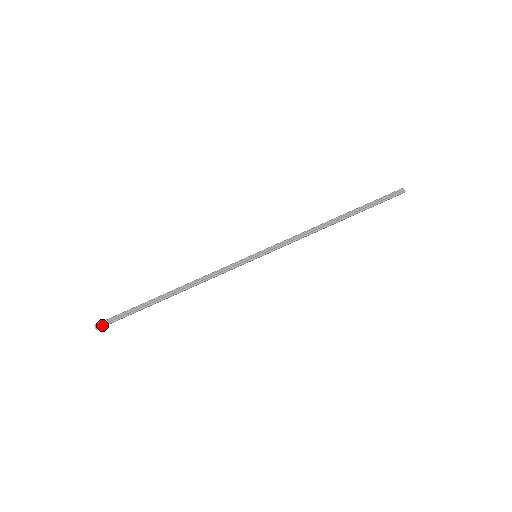
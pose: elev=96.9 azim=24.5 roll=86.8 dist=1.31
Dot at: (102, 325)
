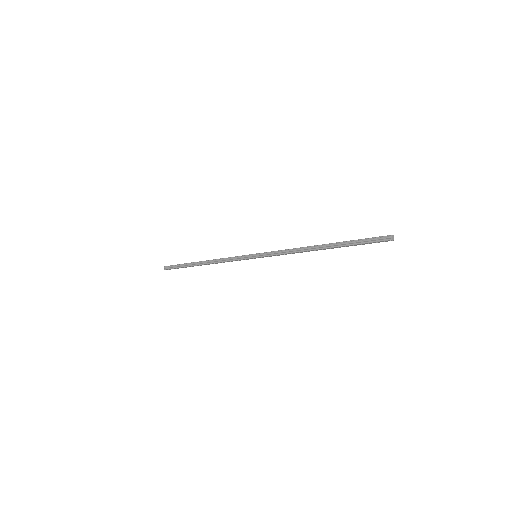
Dot at: (167, 268)
